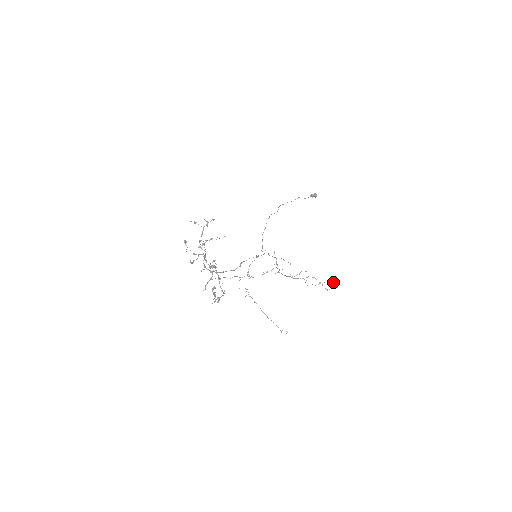
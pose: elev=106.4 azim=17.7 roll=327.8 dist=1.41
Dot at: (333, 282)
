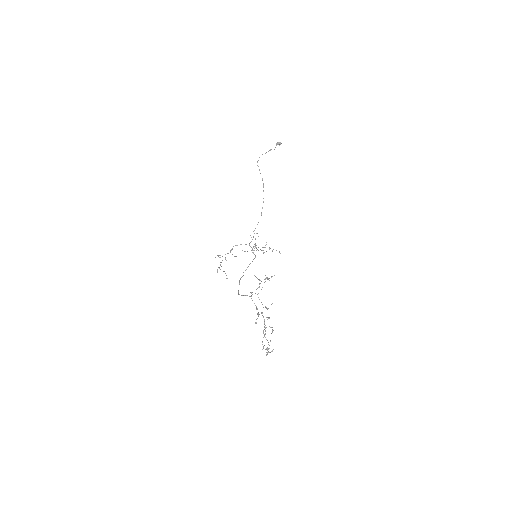
Dot at: occluded
